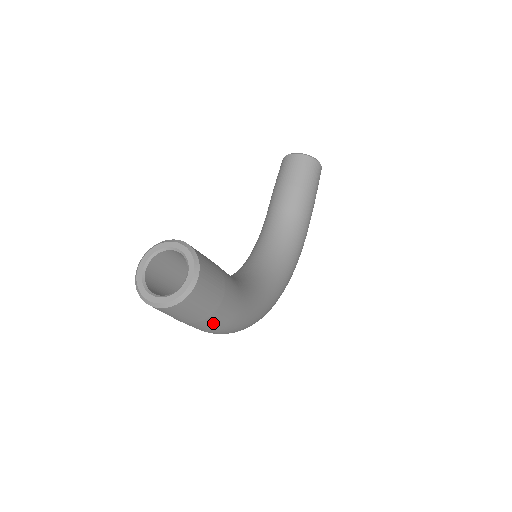
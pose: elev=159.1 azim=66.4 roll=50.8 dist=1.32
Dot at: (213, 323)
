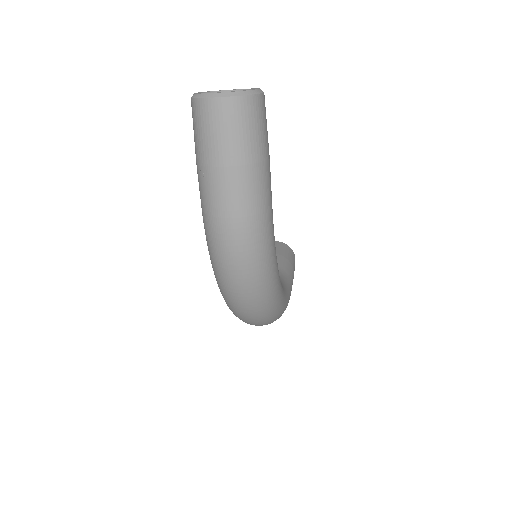
Dot at: (252, 187)
